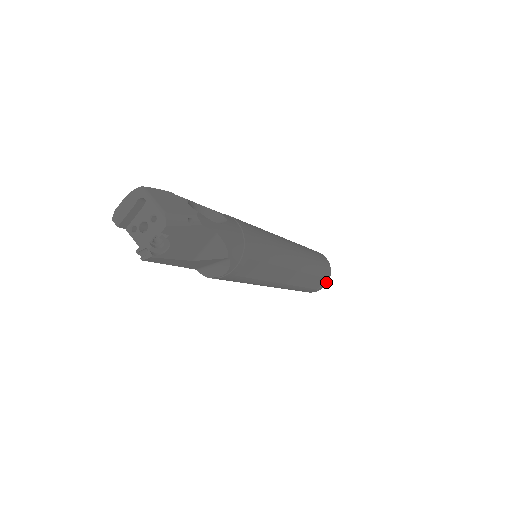
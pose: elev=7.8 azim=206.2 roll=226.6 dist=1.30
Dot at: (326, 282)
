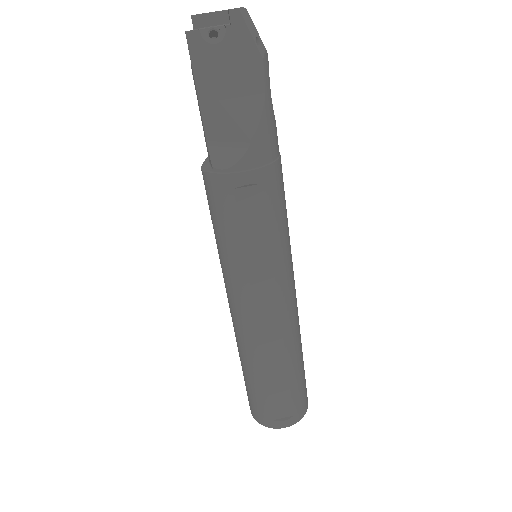
Dot at: (289, 421)
